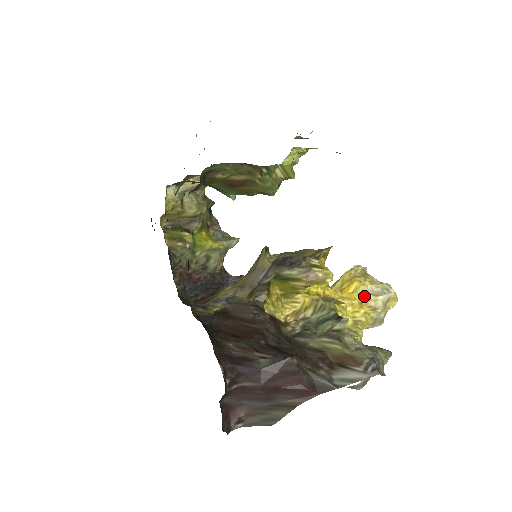
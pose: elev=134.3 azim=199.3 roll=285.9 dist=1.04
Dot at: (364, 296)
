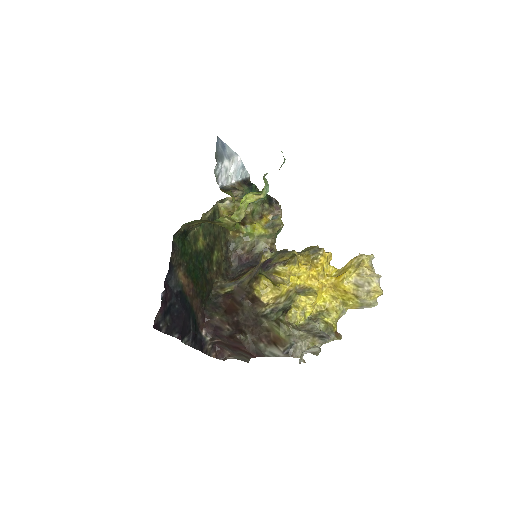
Dot at: (349, 285)
